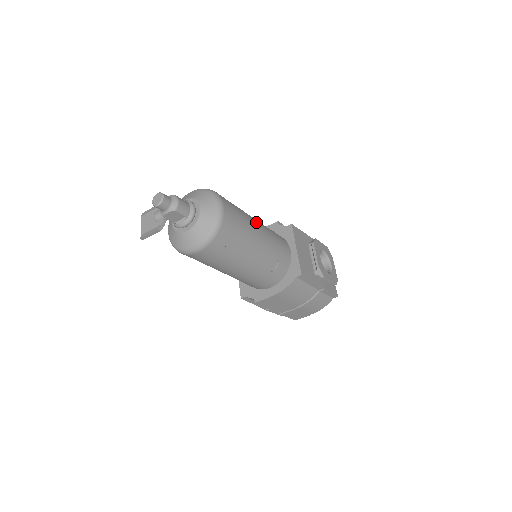
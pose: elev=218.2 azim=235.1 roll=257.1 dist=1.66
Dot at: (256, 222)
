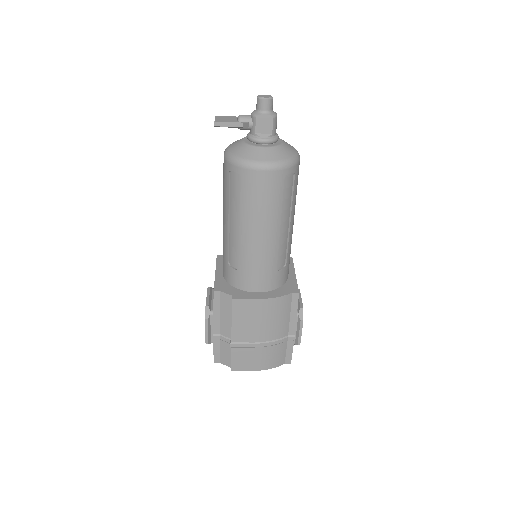
Dot at: occluded
